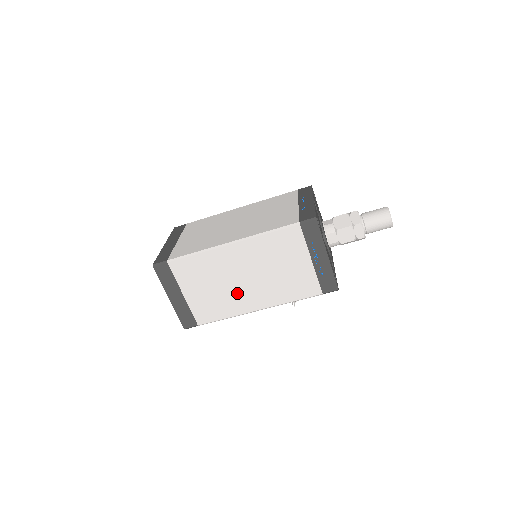
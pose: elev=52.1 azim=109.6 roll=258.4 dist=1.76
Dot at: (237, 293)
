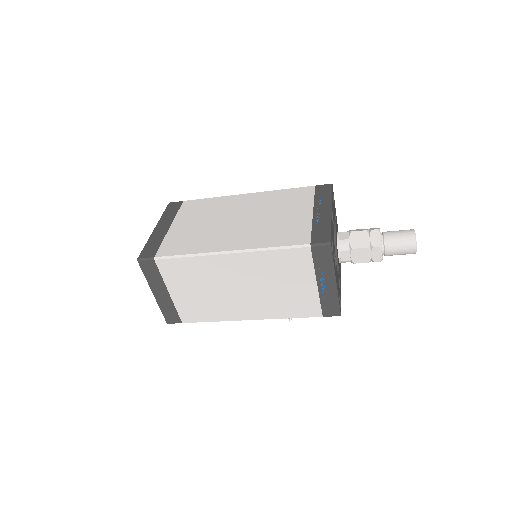
Dot at: (229, 301)
